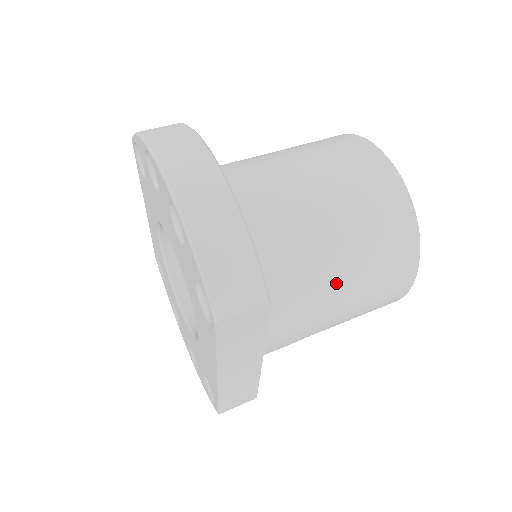
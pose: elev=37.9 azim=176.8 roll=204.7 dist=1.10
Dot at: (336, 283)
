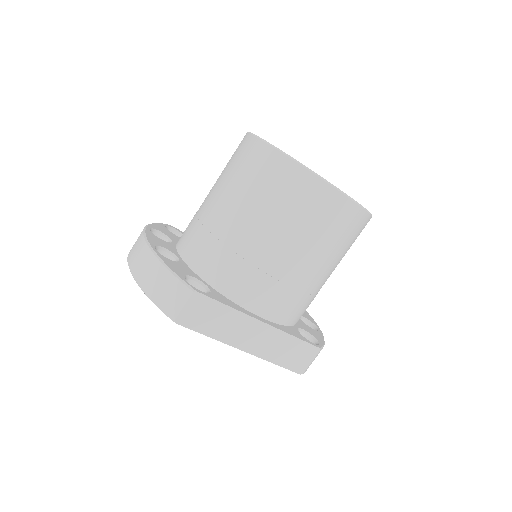
Dot at: (265, 242)
